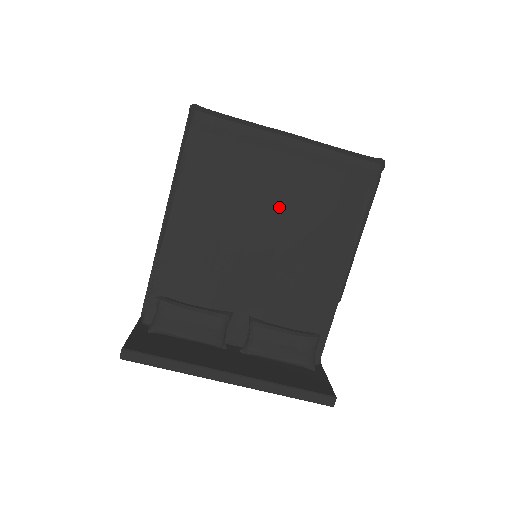
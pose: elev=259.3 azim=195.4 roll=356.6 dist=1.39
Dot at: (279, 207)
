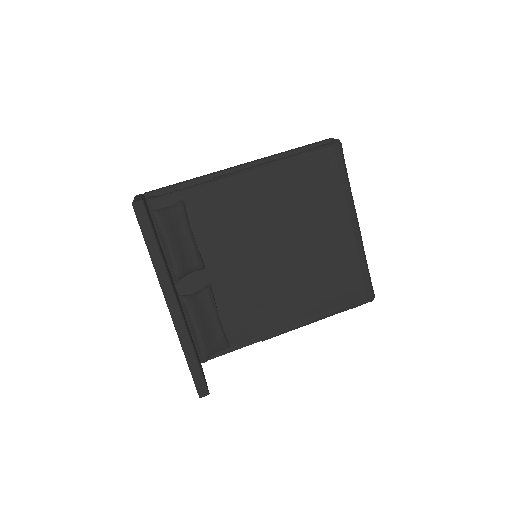
Dot at: (307, 249)
